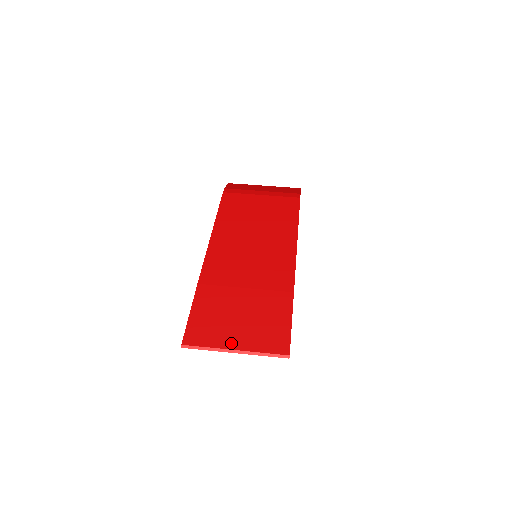
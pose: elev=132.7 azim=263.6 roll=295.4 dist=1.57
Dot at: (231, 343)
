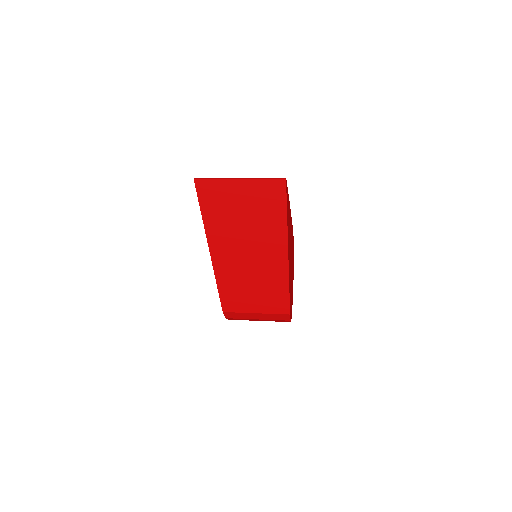
Dot at: occluded
